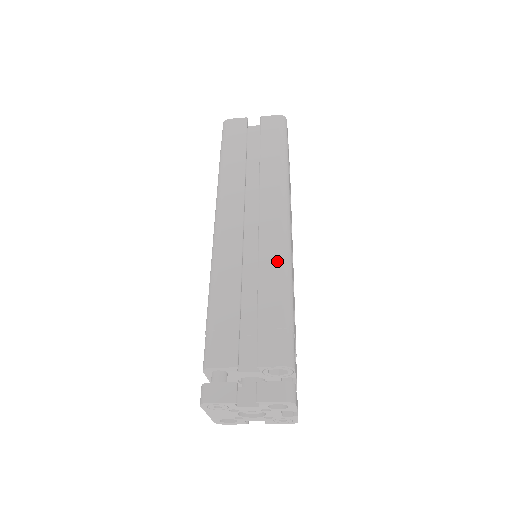
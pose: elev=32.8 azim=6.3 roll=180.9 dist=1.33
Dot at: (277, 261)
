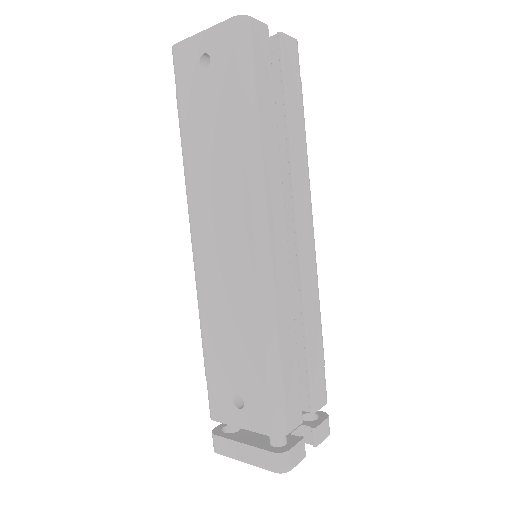
Dot at: (315, 290)
